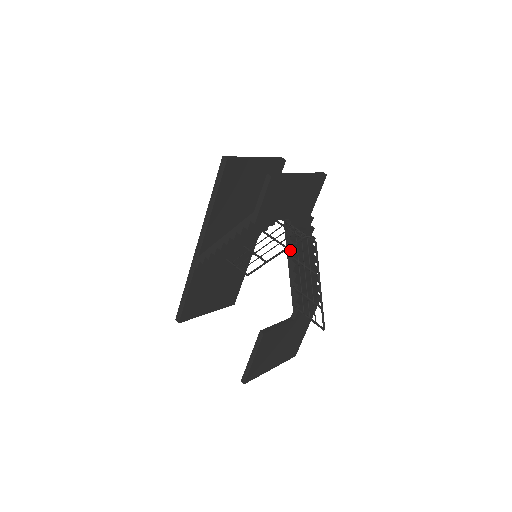
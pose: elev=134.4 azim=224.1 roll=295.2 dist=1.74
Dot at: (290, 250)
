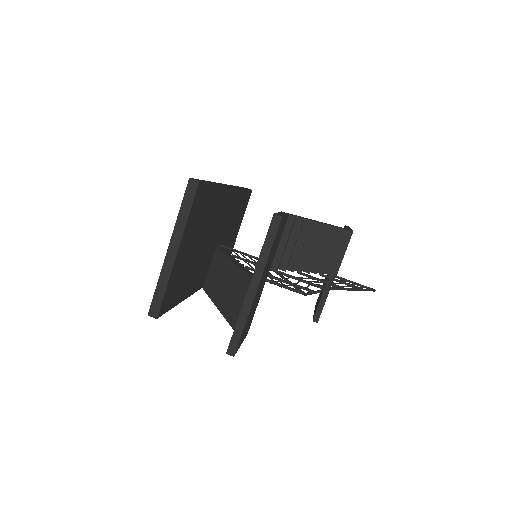
Dot at: occluded
